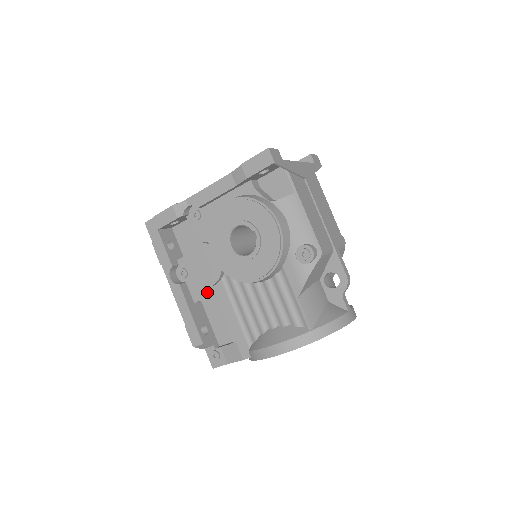
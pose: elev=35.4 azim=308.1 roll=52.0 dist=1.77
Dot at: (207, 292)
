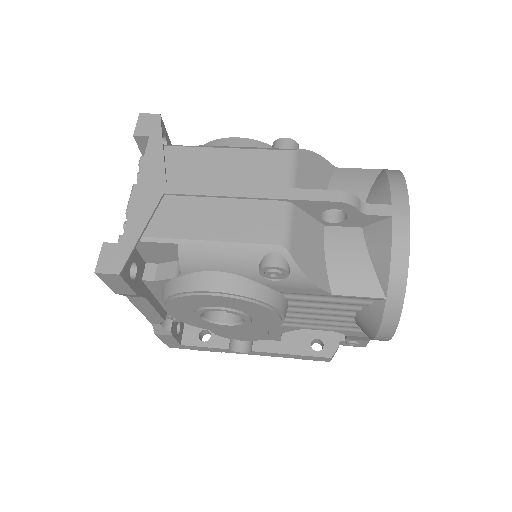
Dot at: (274, 334)
